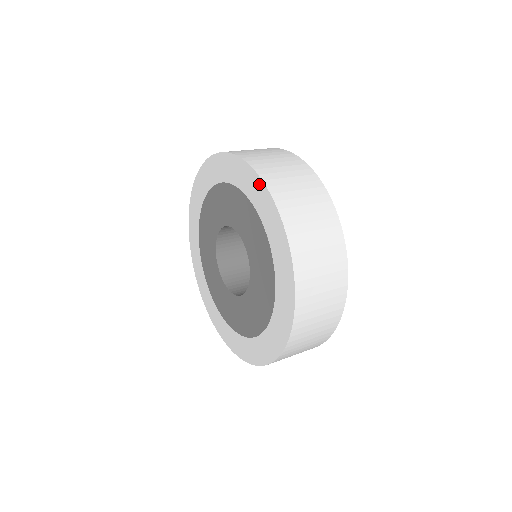
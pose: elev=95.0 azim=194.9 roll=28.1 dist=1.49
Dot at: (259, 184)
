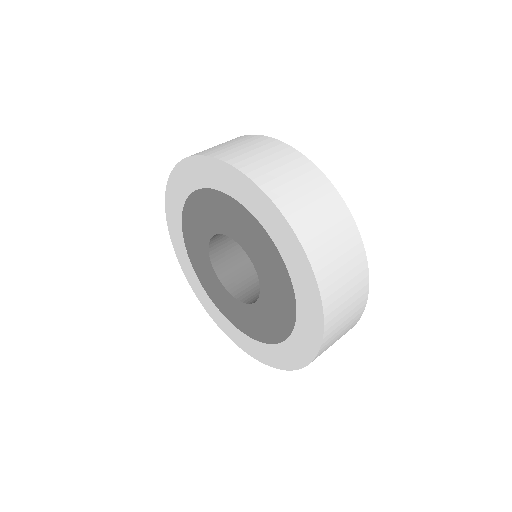
Dot at: (197, 162)
